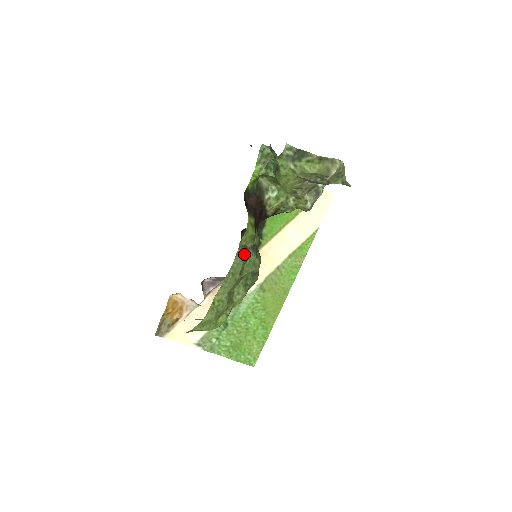
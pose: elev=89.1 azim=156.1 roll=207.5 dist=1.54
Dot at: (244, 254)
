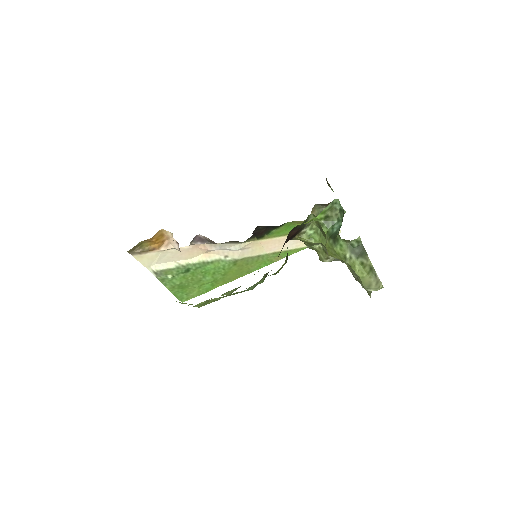
Dot at: occluded
